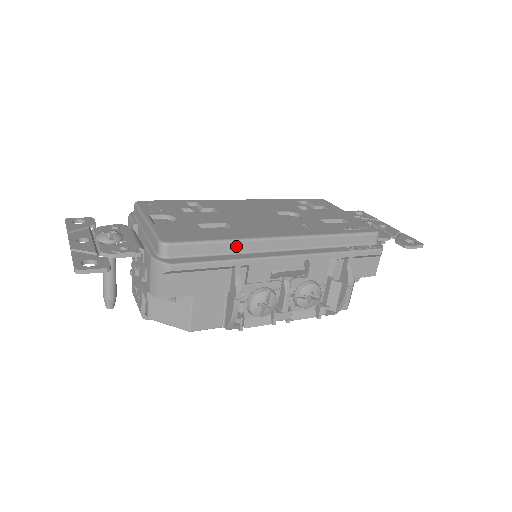
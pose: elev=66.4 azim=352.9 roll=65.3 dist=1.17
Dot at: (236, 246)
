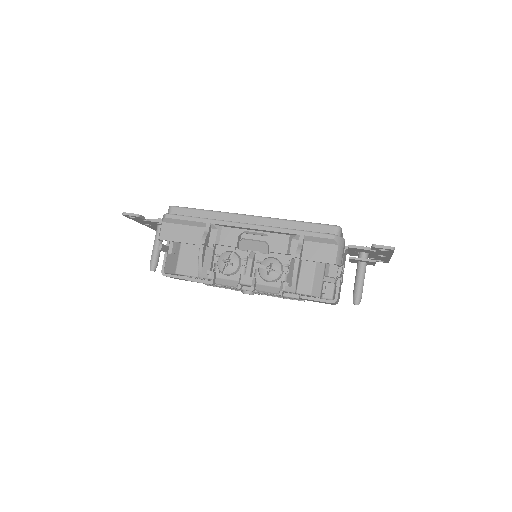
Dot at: (214, 215)
